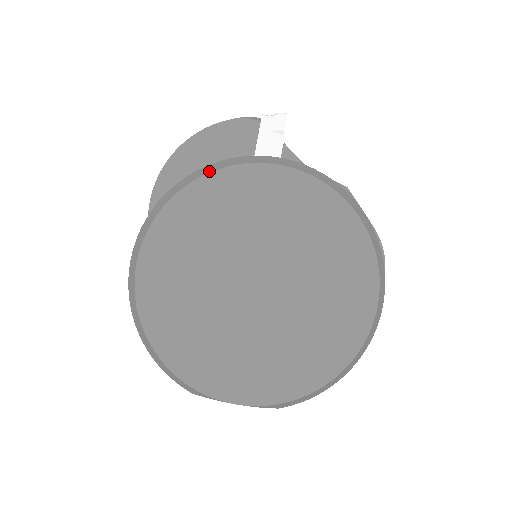
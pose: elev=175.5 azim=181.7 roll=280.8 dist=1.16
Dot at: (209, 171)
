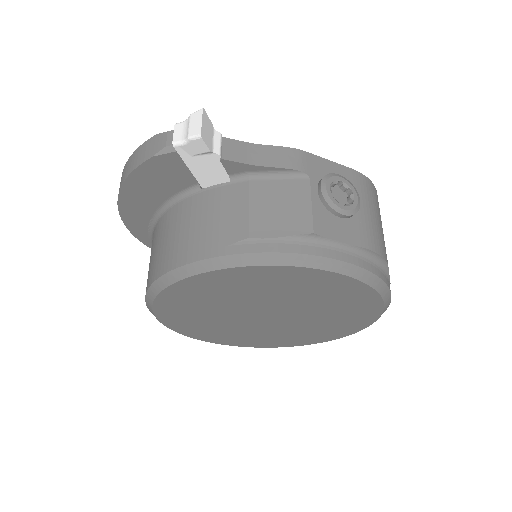
Dot at: (166, 285)
